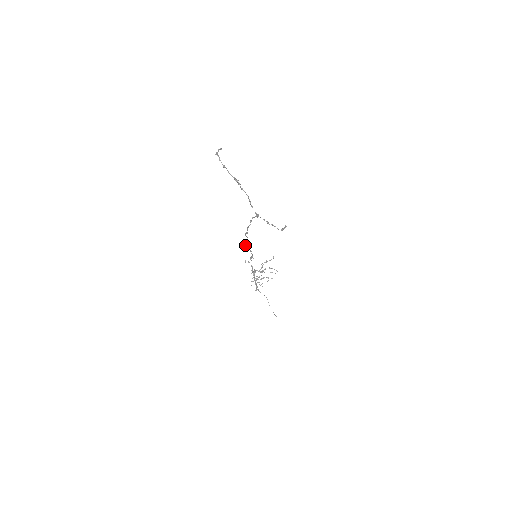
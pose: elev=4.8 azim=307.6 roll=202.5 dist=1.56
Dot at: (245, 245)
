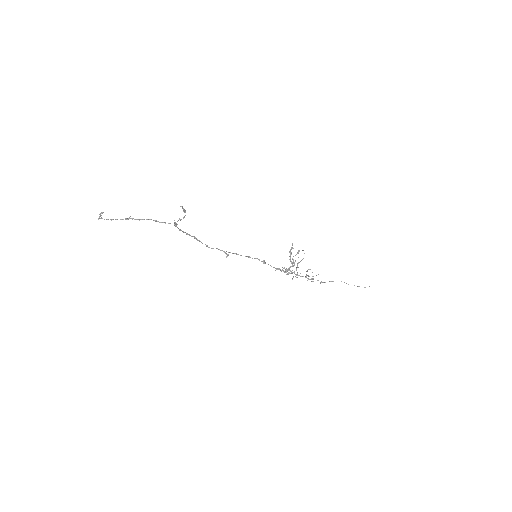
Dot at: (227, 256)
